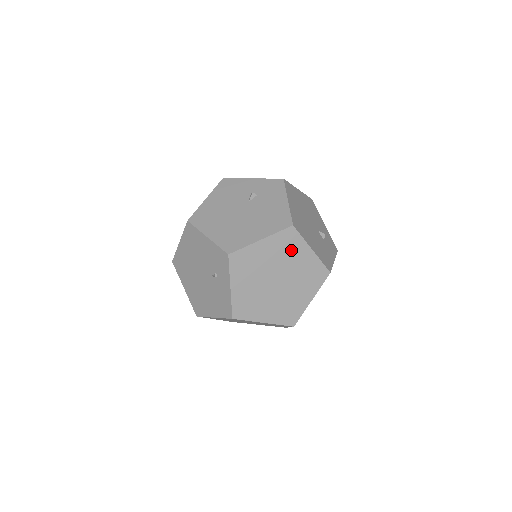
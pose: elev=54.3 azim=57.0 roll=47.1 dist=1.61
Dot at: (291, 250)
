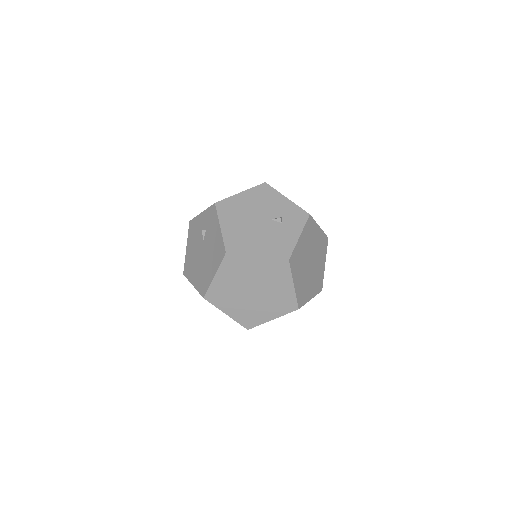
Dot at: (242, 267)
